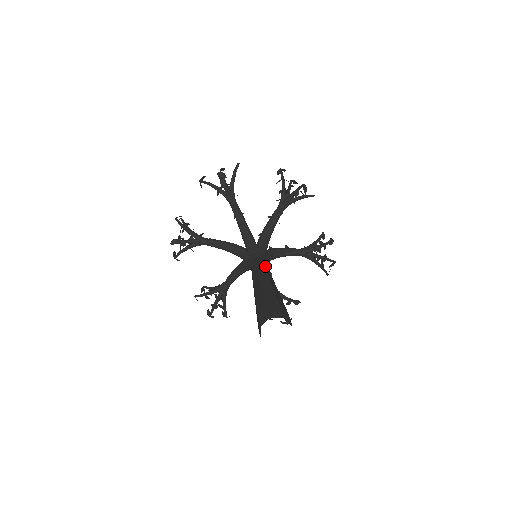
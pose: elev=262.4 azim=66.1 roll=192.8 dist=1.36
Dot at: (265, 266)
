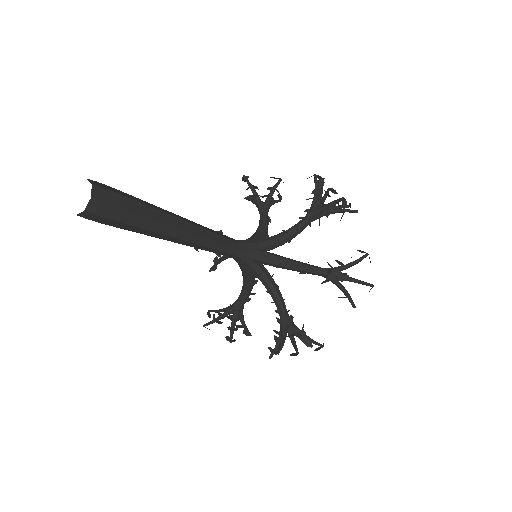
Dot at: occluded
